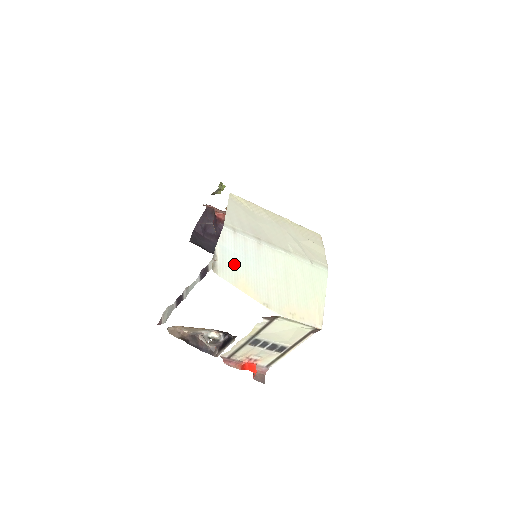
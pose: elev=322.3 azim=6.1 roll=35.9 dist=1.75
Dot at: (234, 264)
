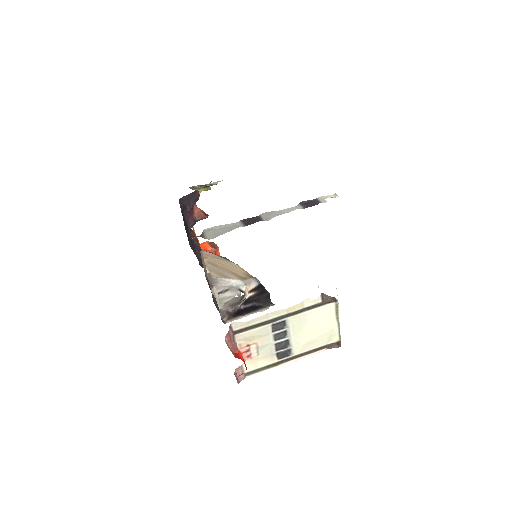
Dot at: occluded
